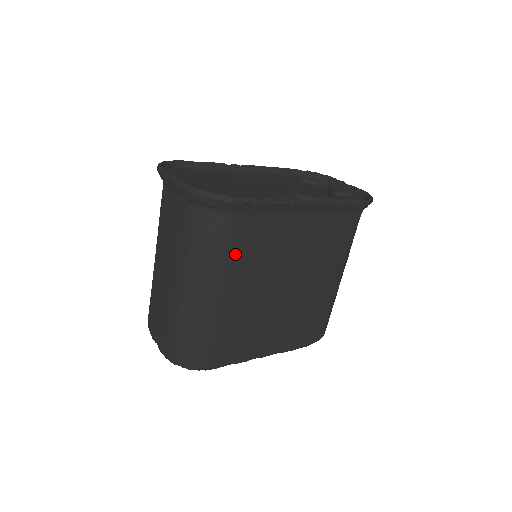
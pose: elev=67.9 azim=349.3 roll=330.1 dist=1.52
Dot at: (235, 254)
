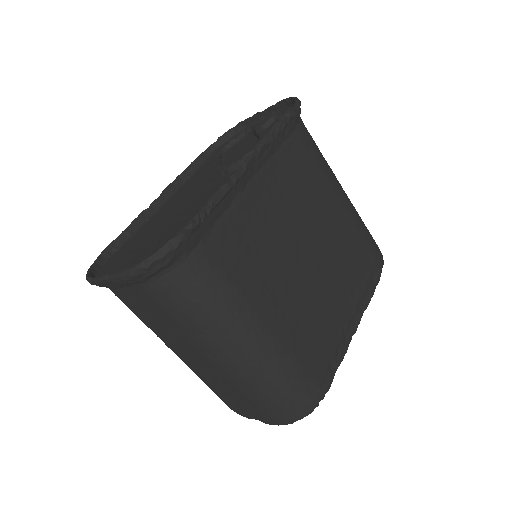
Dot at: (236, 281)
